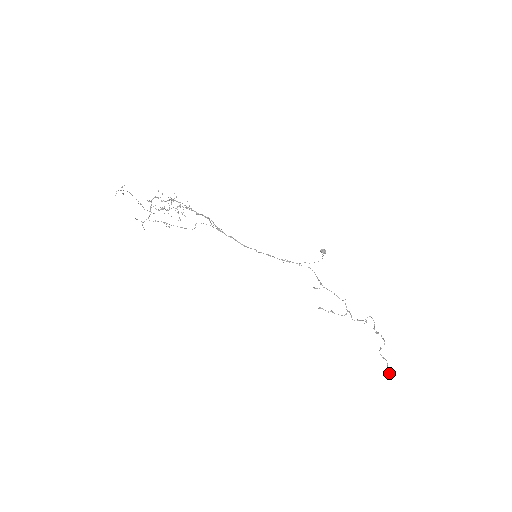
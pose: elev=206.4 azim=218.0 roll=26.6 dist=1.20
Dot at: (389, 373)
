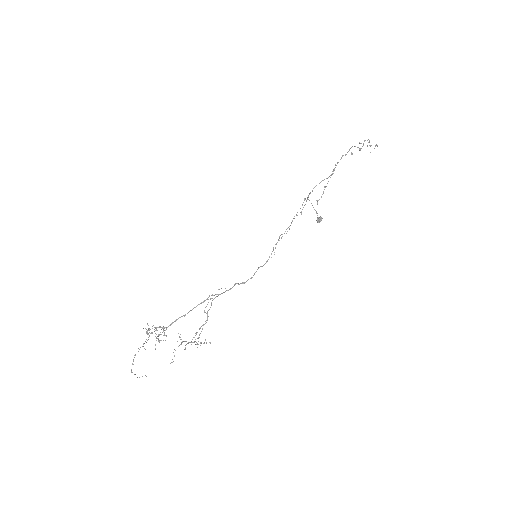
Dot at: (377, 146)
